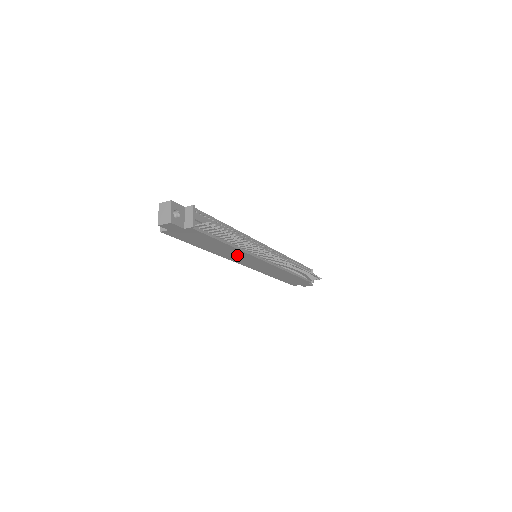
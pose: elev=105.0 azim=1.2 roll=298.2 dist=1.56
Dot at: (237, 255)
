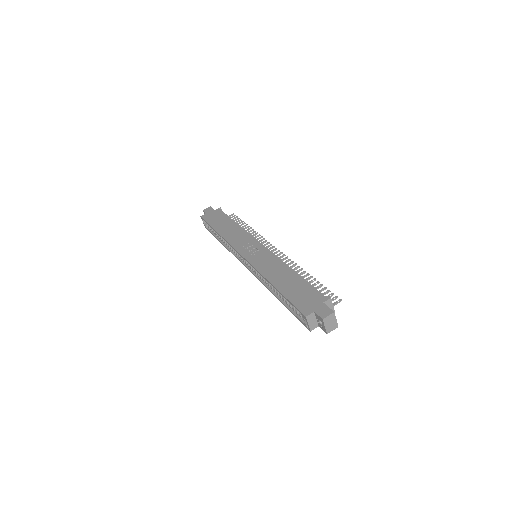
Dot at: occluded
